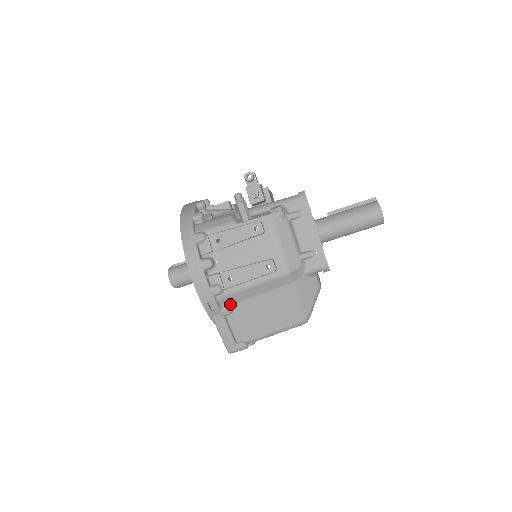
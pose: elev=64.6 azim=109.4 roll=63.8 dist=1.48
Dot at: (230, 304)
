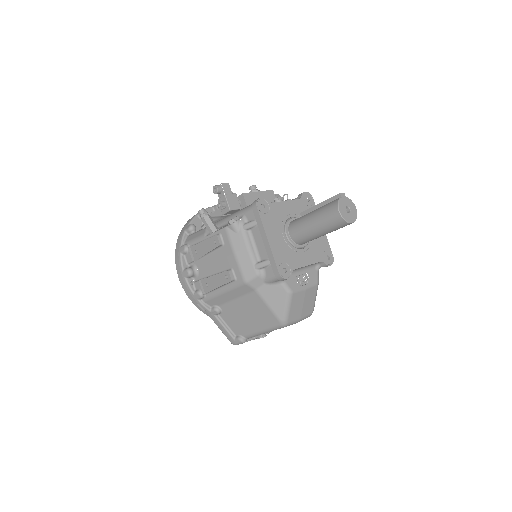
Dot at: (217, 305)
